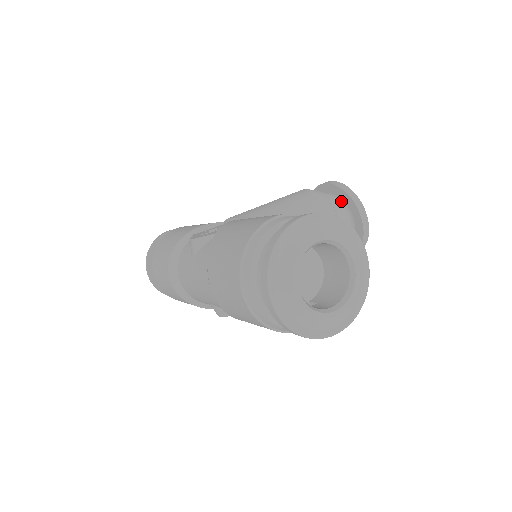
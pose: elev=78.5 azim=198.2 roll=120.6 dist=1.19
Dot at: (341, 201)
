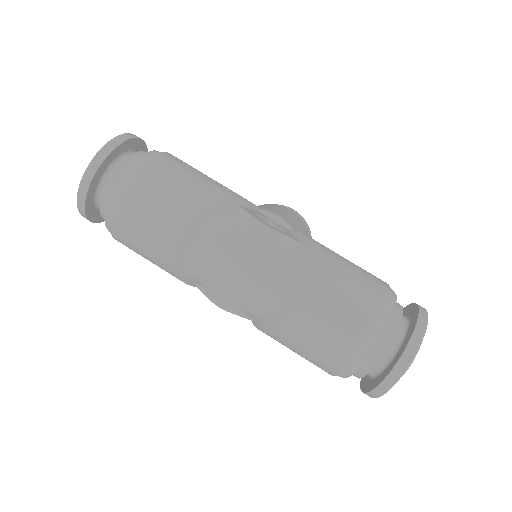
Dot at: occluded
